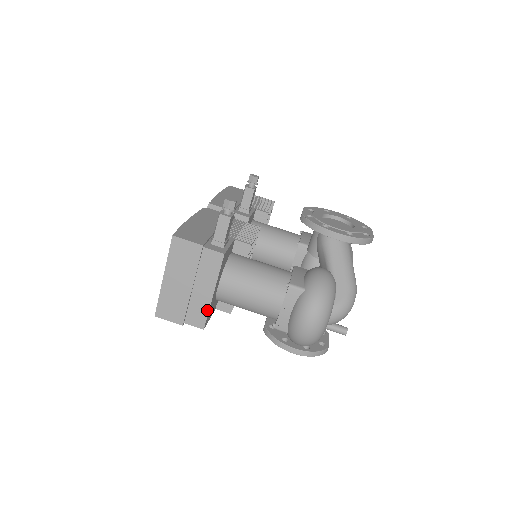
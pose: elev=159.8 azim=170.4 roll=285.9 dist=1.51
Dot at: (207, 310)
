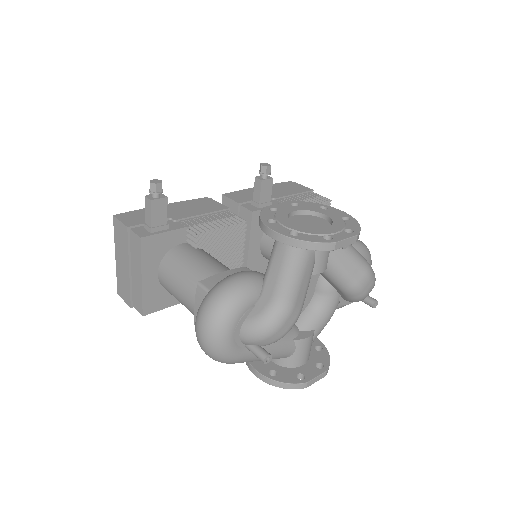
Dot at: (141, 296)
